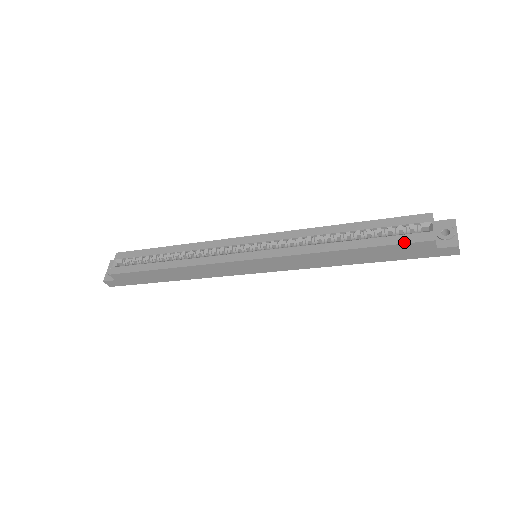
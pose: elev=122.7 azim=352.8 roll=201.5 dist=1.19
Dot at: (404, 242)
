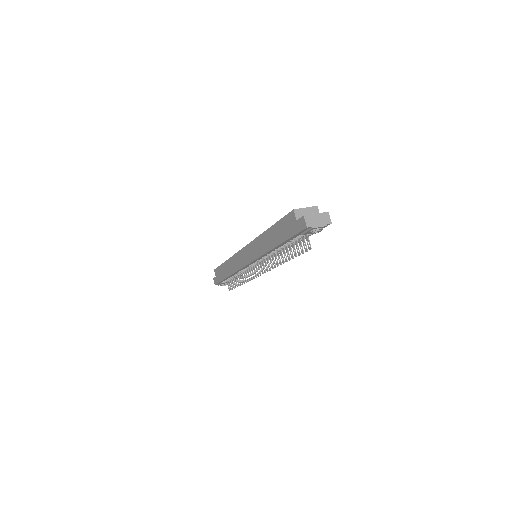
Dot at: (285, 216)
